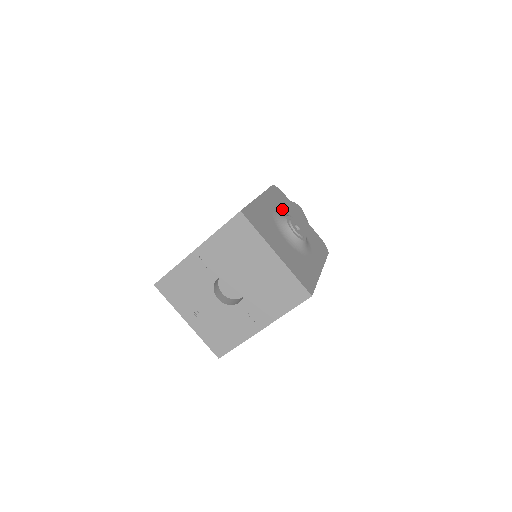
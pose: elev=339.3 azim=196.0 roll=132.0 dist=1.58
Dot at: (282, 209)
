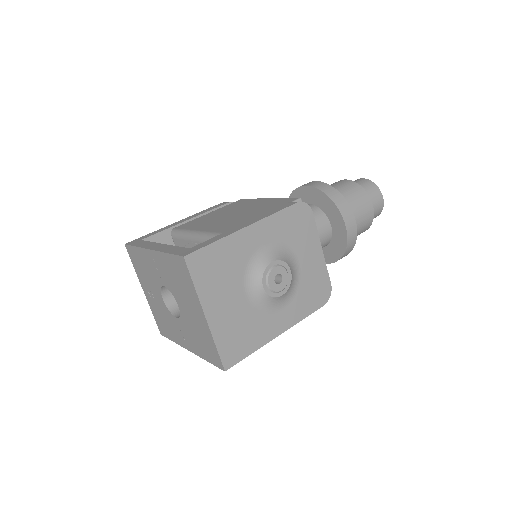
Dot at: (284, 242)
